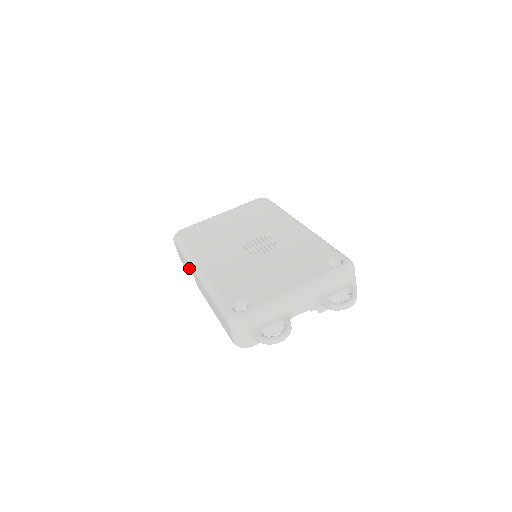
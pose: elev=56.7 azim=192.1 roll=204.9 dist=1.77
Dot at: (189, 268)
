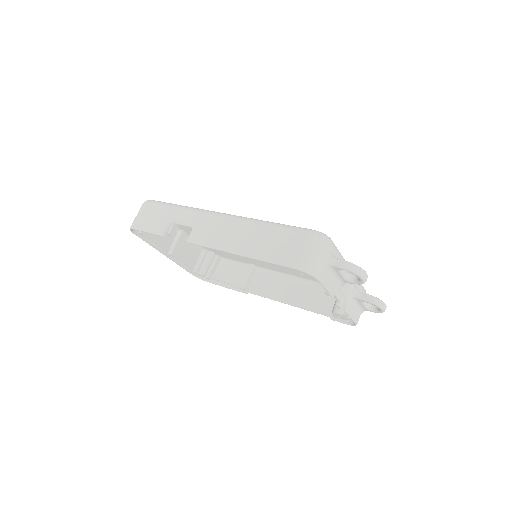
Dot at: (185, 219)
